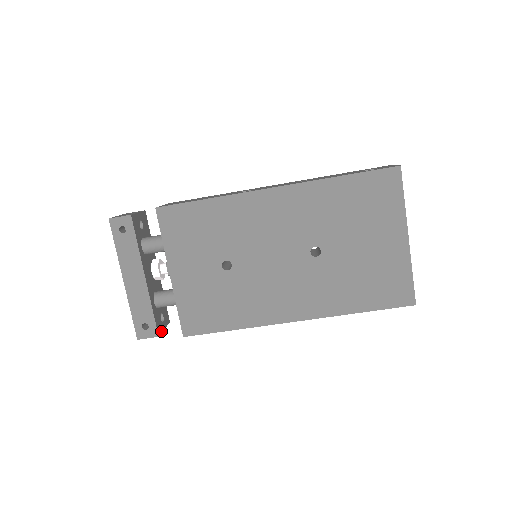
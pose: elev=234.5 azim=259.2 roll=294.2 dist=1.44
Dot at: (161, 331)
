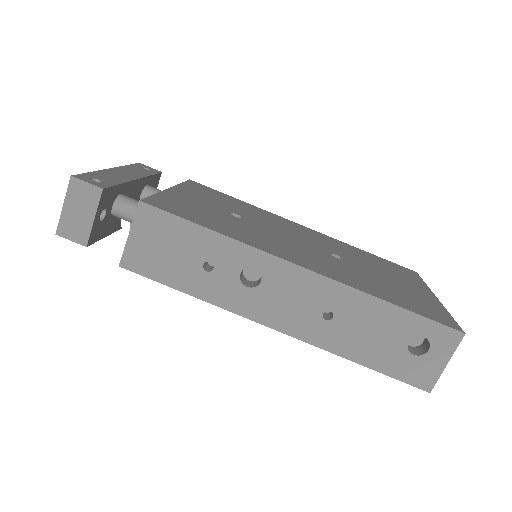
Dot at: (99, 203)
